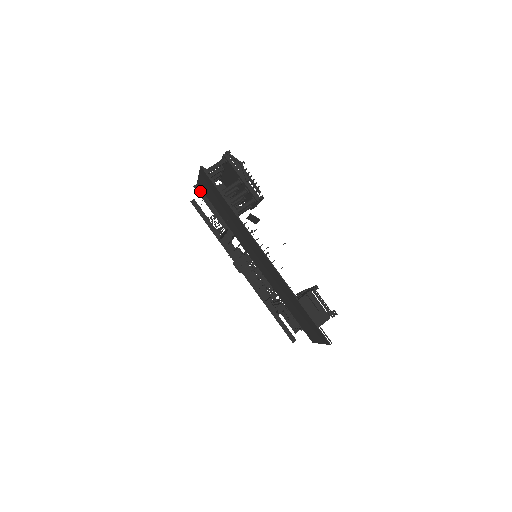
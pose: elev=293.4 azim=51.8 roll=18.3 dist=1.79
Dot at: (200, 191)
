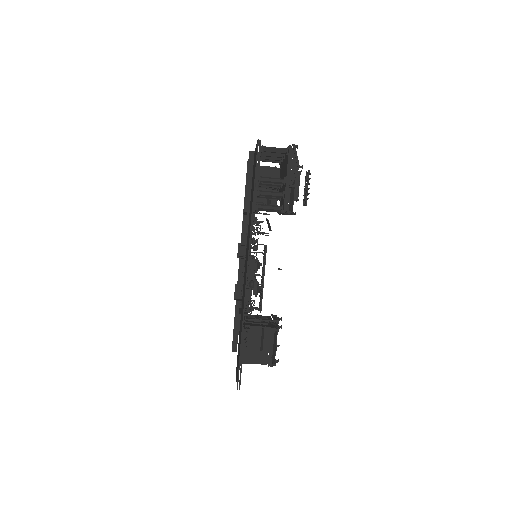
Dot at: (252, 160)
